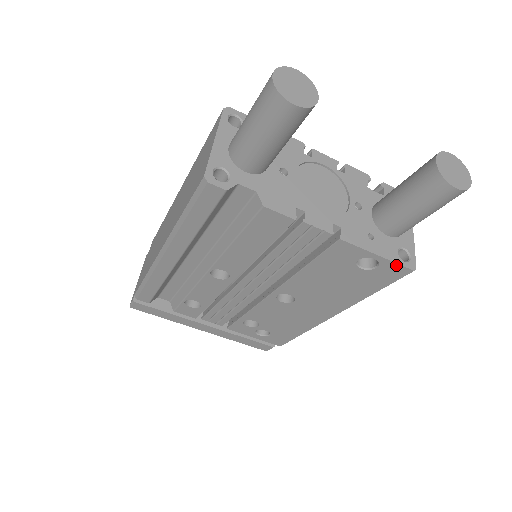
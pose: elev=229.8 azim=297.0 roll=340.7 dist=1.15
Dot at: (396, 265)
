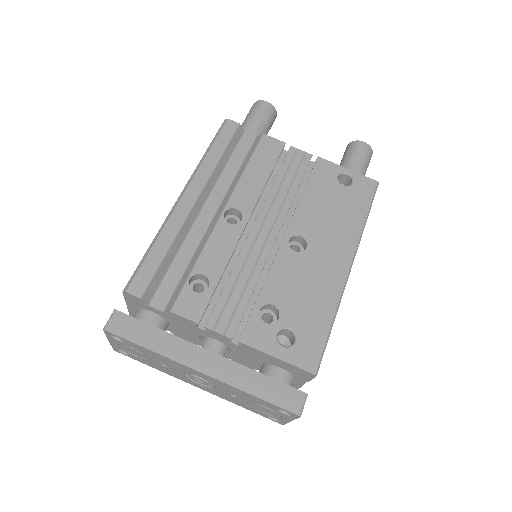
Dot at: (364, 177)
